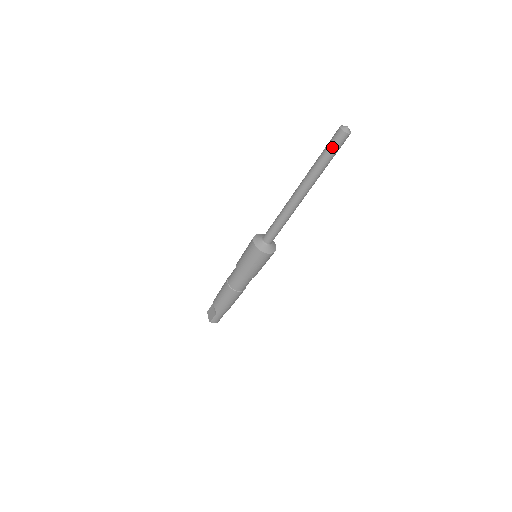
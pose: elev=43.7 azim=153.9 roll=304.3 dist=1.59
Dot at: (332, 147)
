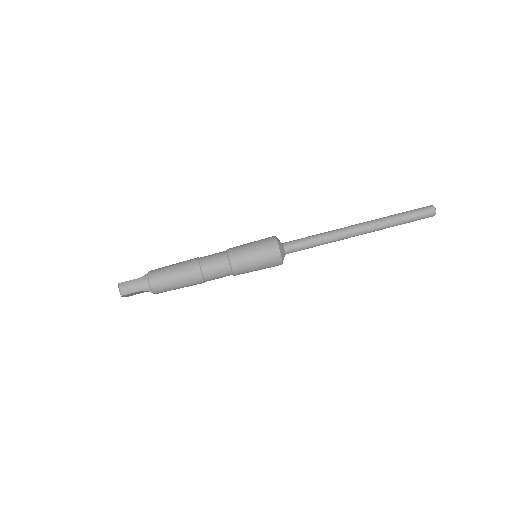
Dot at: (416, 210)
